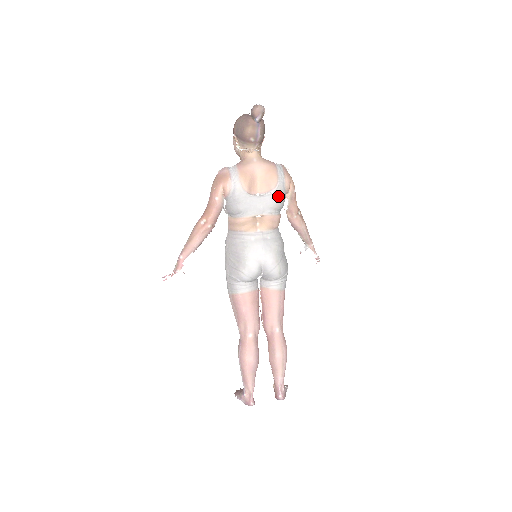
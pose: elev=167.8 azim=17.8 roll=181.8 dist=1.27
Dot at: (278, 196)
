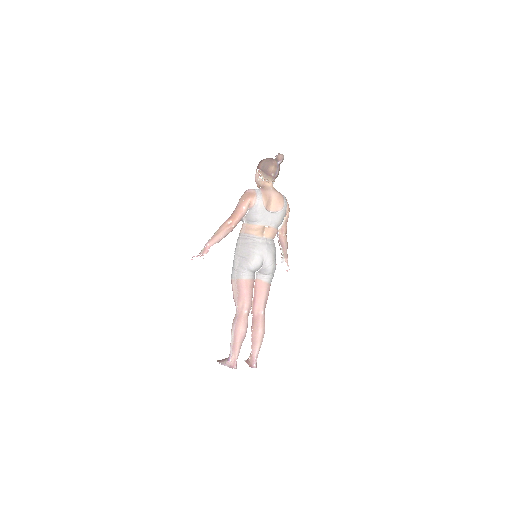
Dot at: (282, 216)
